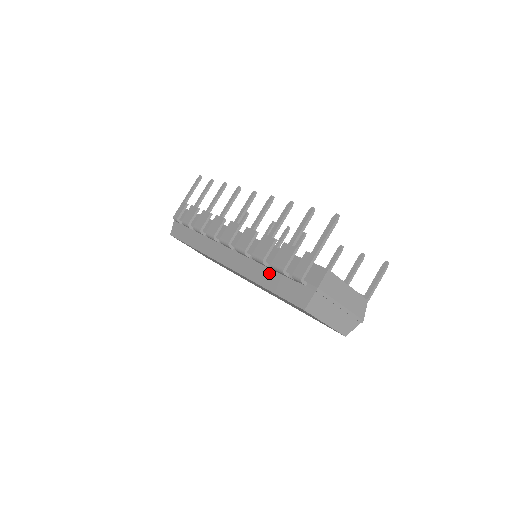
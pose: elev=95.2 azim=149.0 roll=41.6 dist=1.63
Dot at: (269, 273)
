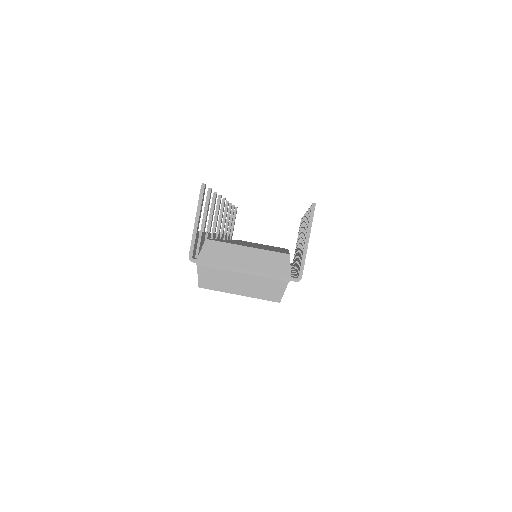
Dot at: occluded
